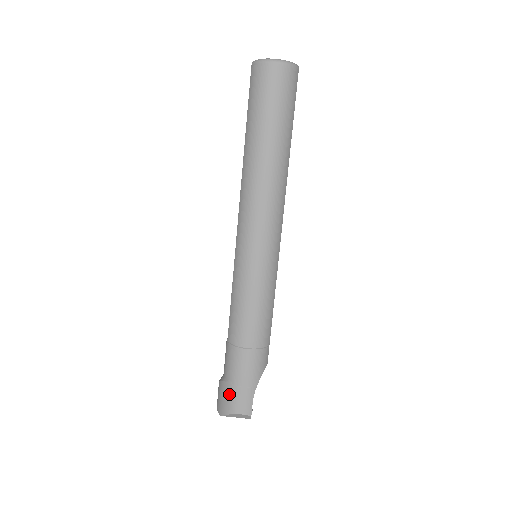
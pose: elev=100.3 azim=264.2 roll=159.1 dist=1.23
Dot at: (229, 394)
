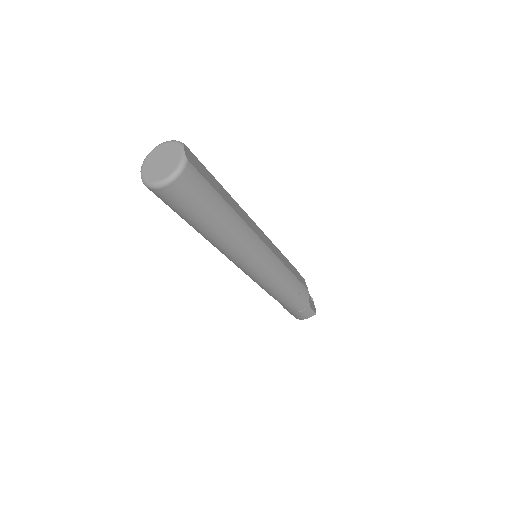
Dot at: occluded
